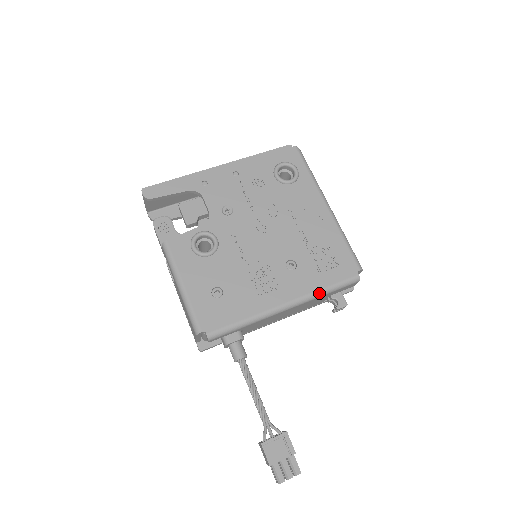
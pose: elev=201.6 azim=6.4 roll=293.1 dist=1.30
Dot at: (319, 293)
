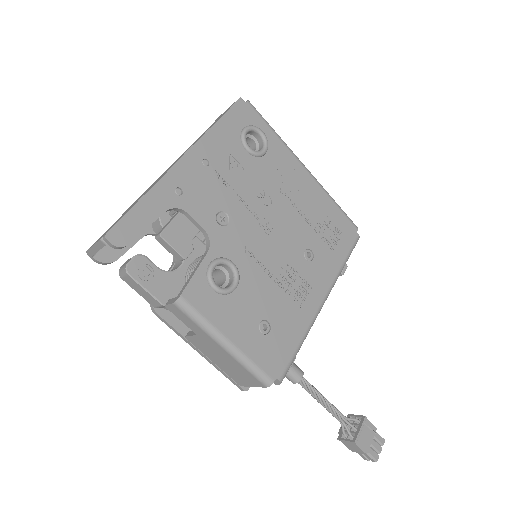
Dot at: (340, 272)
